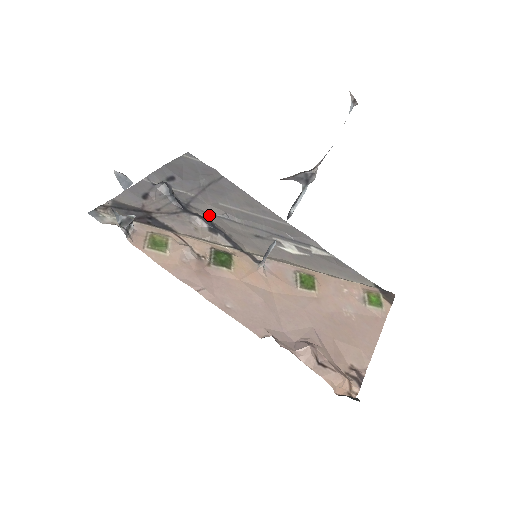
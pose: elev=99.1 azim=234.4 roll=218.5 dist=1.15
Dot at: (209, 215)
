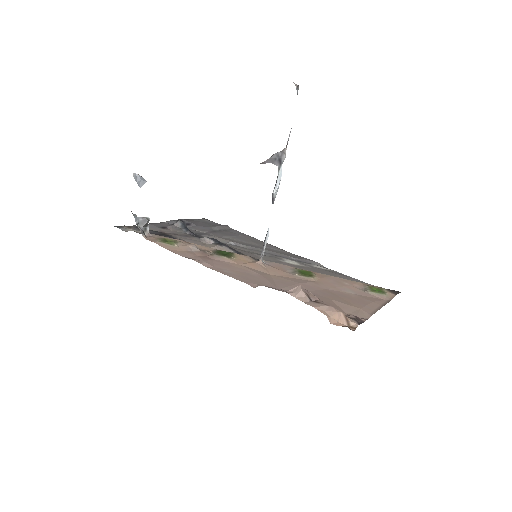
Dot at: occluded
